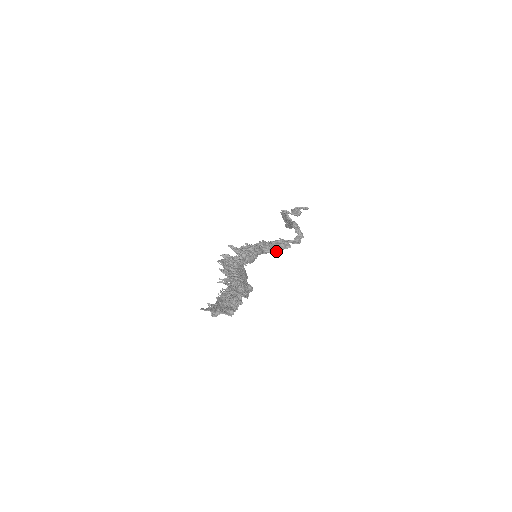
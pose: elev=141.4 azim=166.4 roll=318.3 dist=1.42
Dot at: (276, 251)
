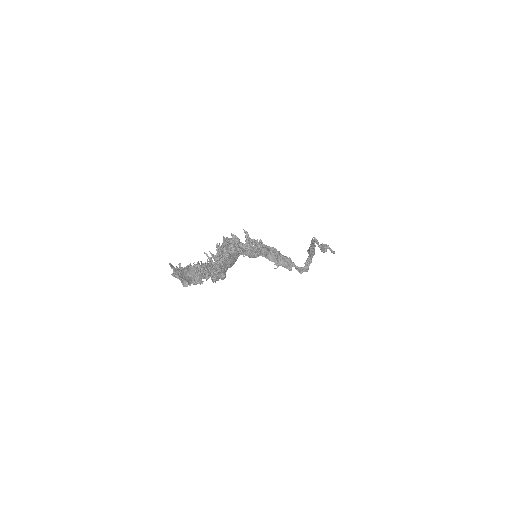
Dot at: (277, 264)
